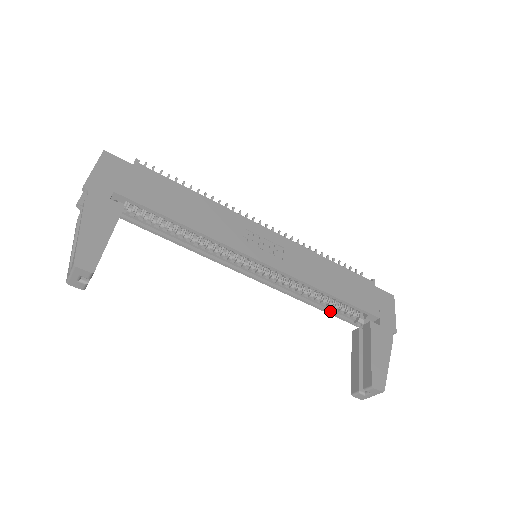
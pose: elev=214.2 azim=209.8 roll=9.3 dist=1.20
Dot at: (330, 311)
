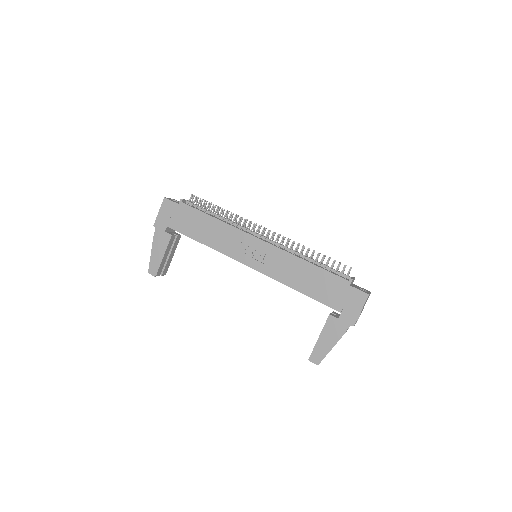
Dot at: occluded
